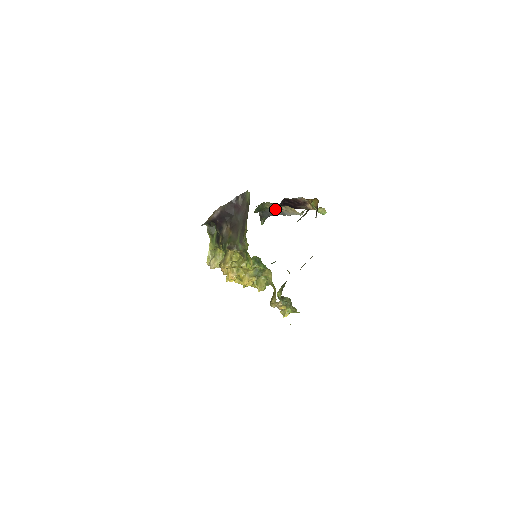
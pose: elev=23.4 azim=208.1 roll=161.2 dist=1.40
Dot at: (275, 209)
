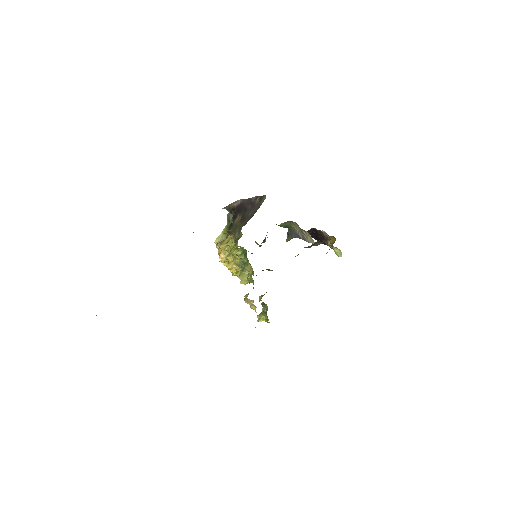
Dot at: (299, 231)
